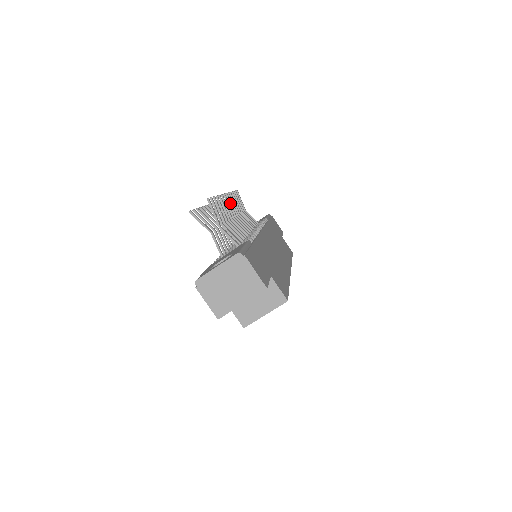
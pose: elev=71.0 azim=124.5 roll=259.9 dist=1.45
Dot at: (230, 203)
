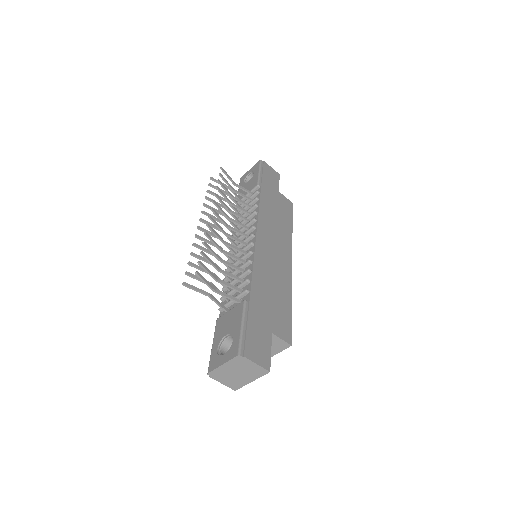
Dot at: (218, 217)
